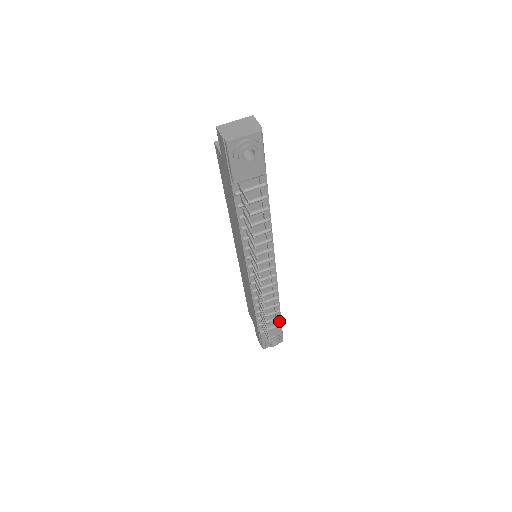
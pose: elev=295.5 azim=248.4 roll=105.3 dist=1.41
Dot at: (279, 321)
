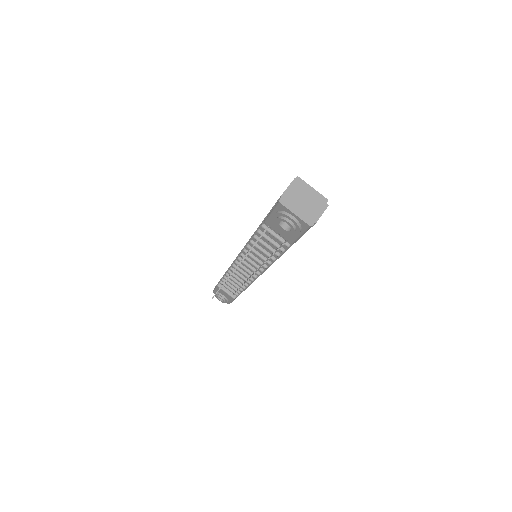
Dot at: occluded
